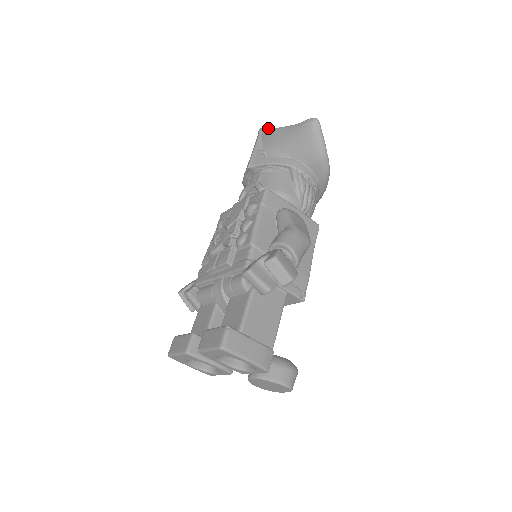
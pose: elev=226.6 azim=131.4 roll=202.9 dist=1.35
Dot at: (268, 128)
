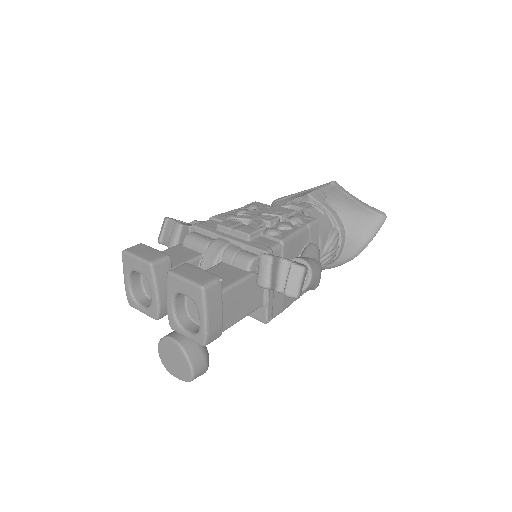
Dot at: occluded
